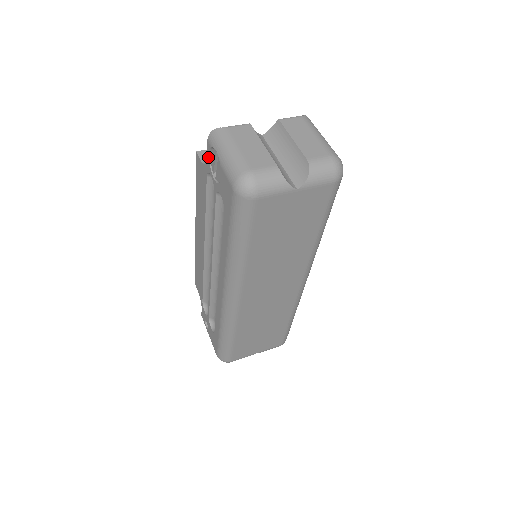
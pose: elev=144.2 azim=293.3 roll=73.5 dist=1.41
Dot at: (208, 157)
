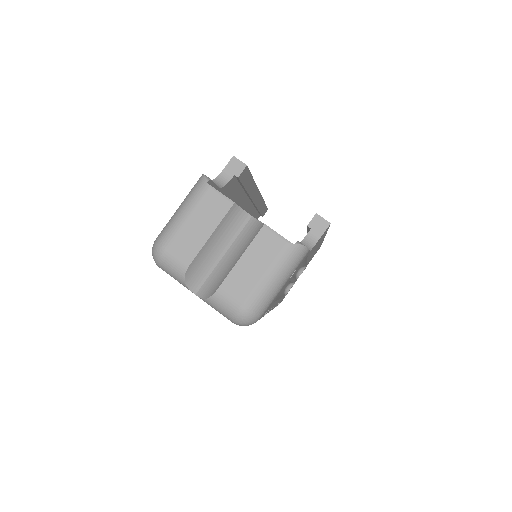
Dot at: occluded
